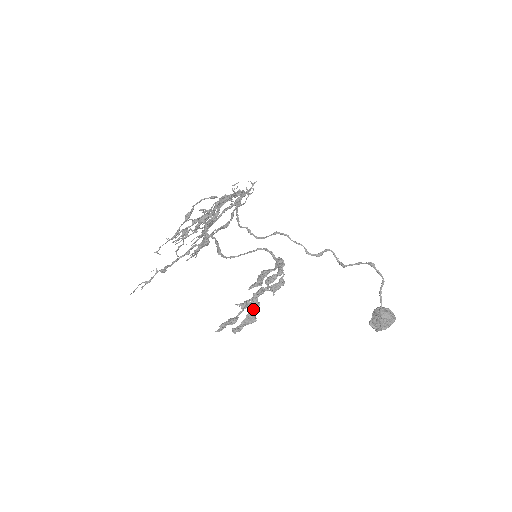
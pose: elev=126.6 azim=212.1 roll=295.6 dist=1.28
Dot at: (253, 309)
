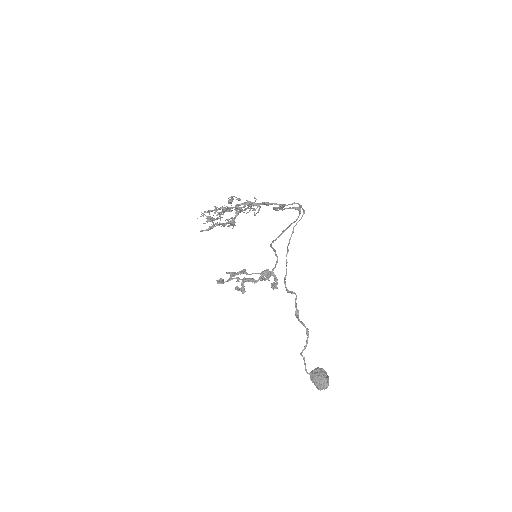
Dot at: (242, 286)
